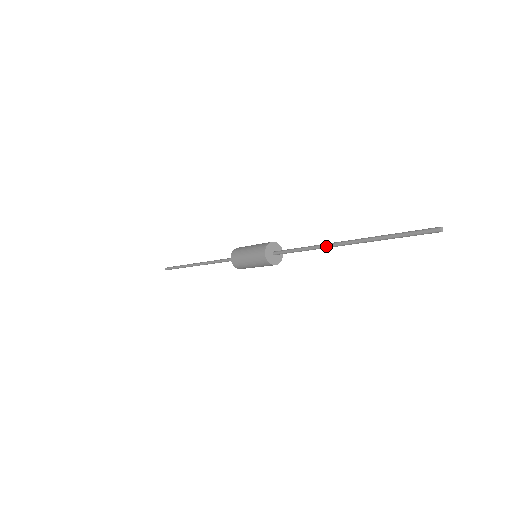
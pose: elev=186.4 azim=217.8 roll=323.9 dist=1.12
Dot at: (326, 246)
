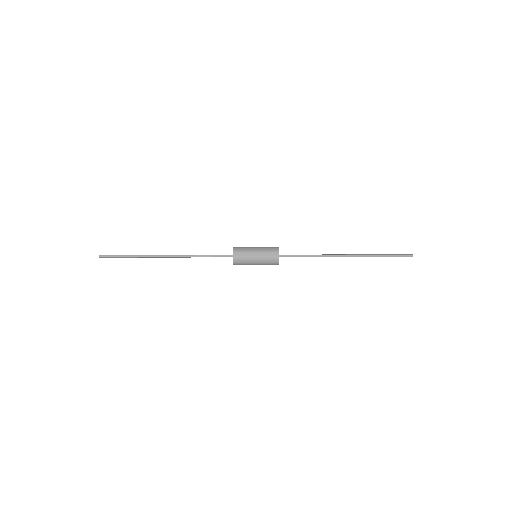
Dot at: (333, 256)
